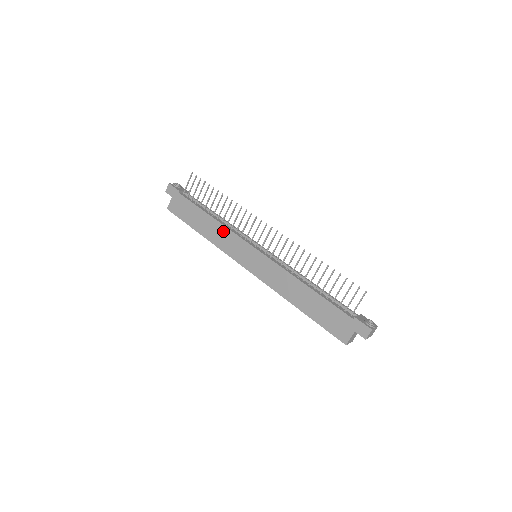
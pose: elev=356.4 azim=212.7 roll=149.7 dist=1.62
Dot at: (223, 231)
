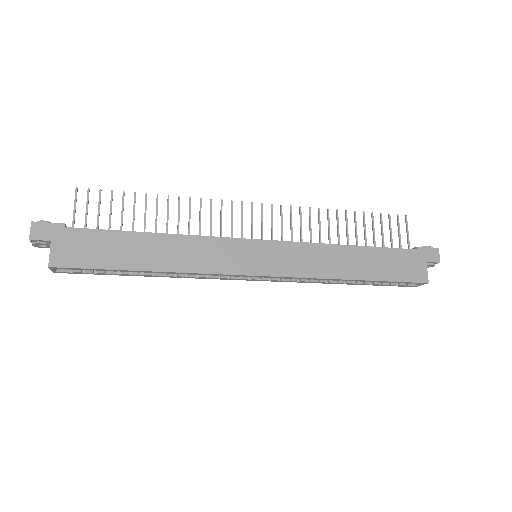
Dot at: (192, 244)
